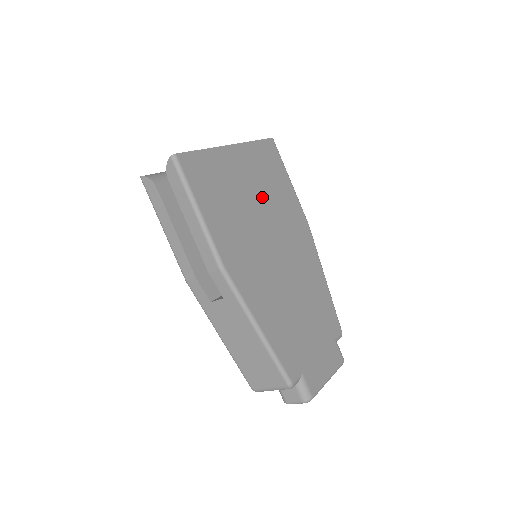
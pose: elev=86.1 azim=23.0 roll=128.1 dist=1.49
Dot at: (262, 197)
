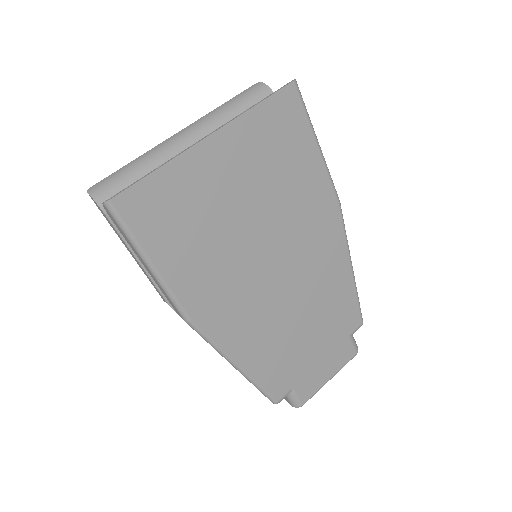
Dot at: (261, 198)
